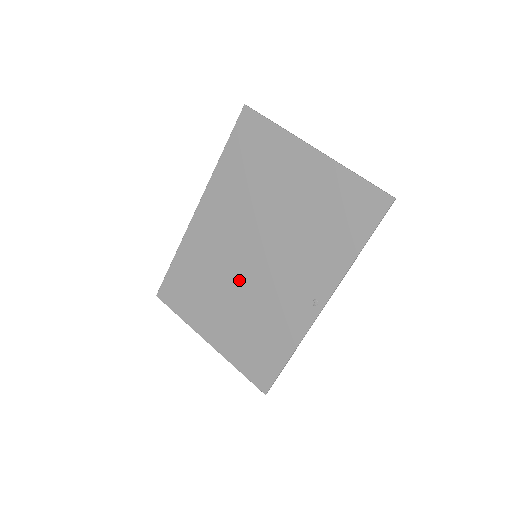
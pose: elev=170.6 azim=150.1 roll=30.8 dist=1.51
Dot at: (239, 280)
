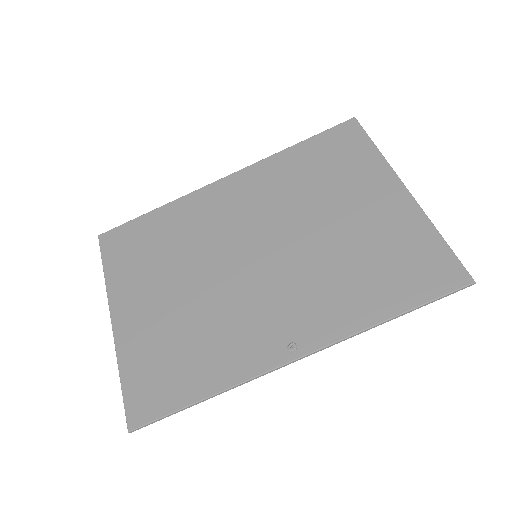
Dot at: (214, 270)
